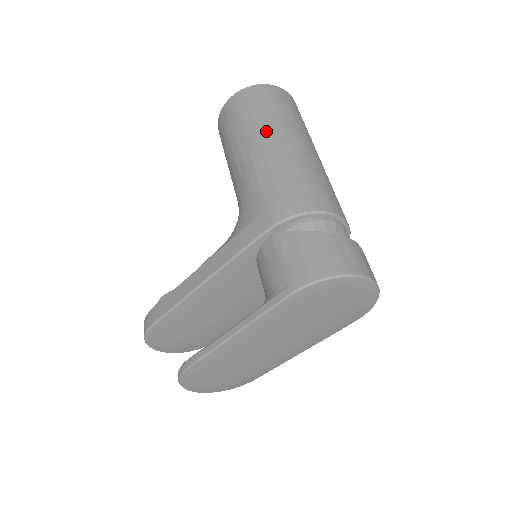
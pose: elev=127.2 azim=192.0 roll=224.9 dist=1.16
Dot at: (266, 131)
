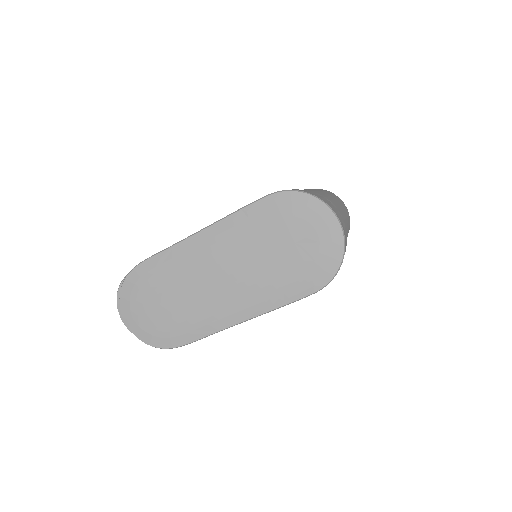
Dot at: (315, 189)
